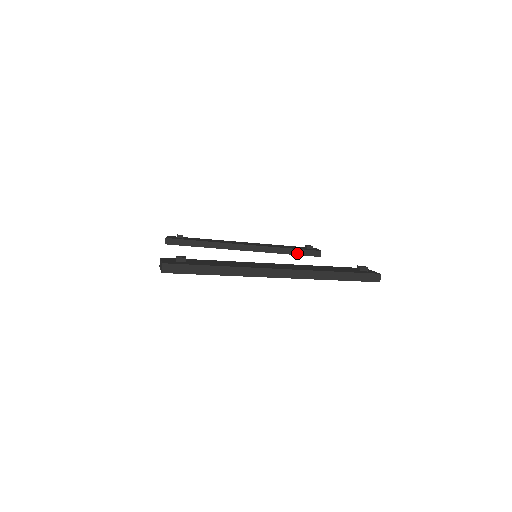
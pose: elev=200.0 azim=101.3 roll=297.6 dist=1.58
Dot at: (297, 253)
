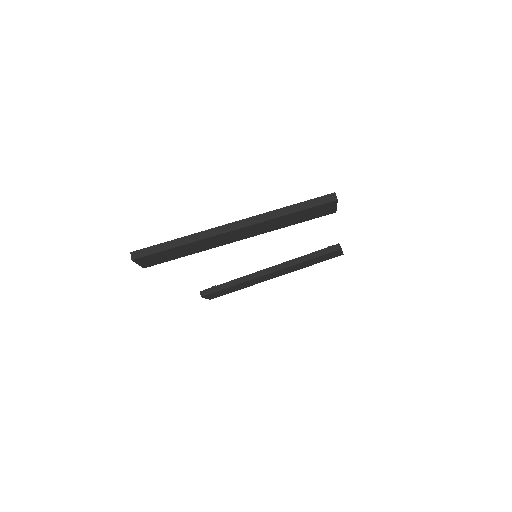
Dot at: (317, 255)
